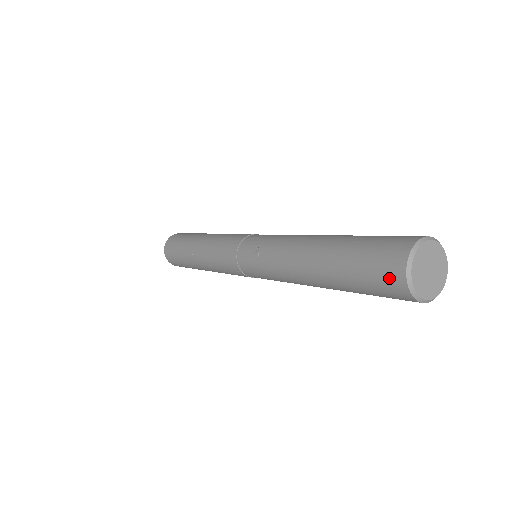
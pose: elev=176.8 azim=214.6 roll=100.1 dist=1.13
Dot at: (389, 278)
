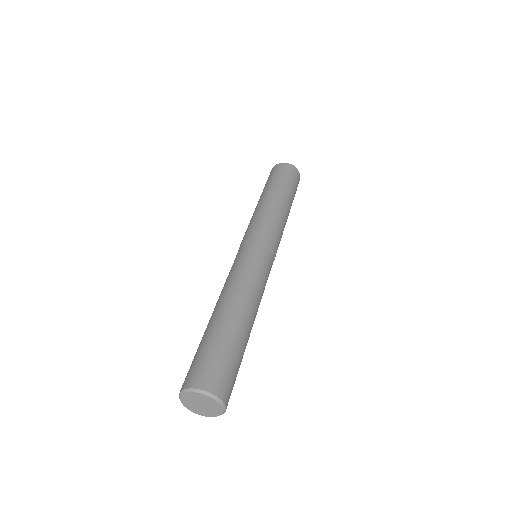
Dot at: occluded
